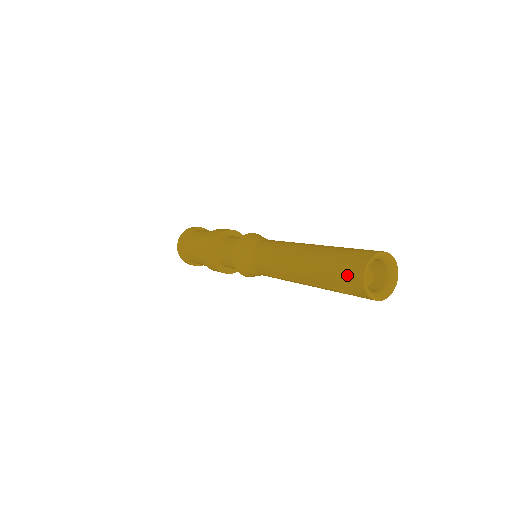
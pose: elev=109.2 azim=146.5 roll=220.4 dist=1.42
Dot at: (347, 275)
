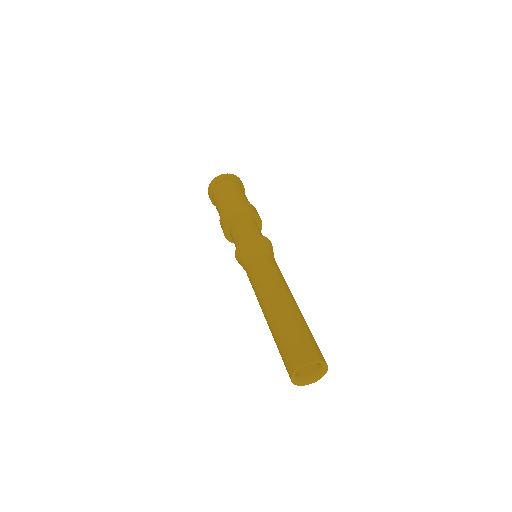
Dot at: (288, 357)
